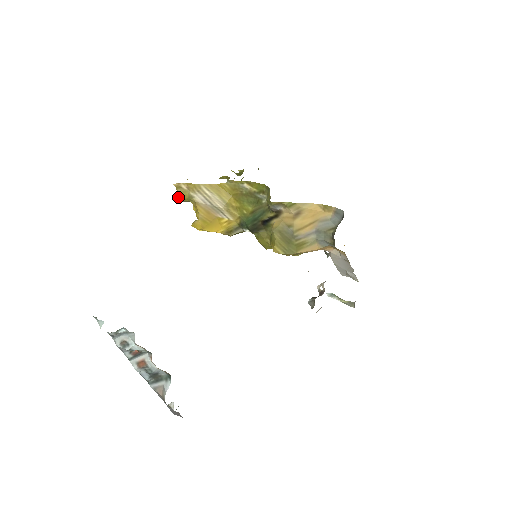
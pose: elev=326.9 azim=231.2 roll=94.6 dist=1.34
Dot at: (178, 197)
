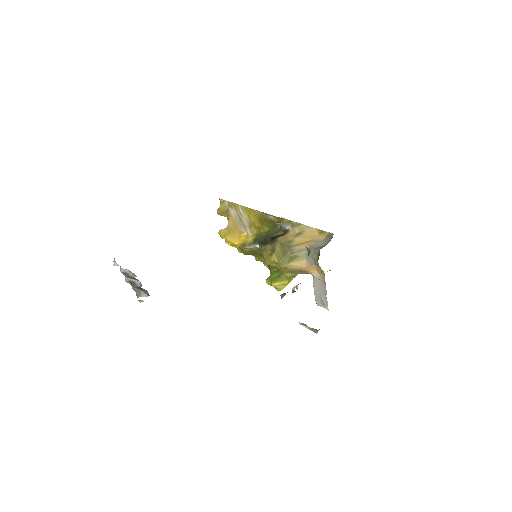
Dot at: (219, 210)
